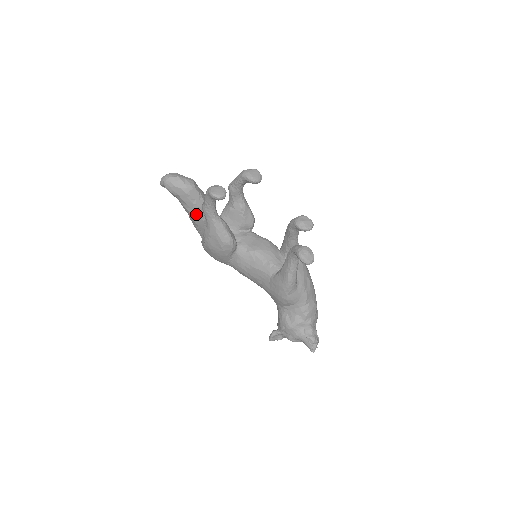
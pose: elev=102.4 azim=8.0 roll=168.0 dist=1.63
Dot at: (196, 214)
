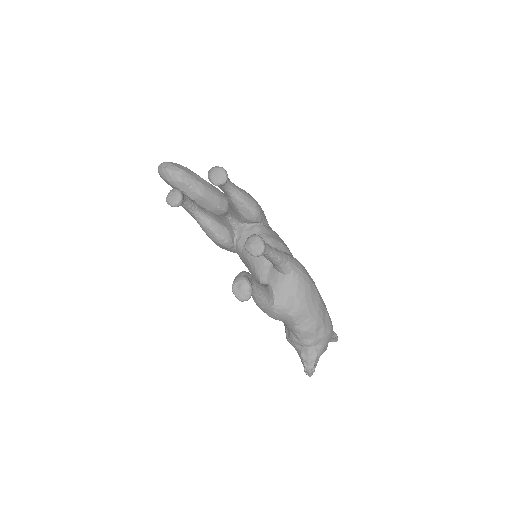
Dot at: occluded
